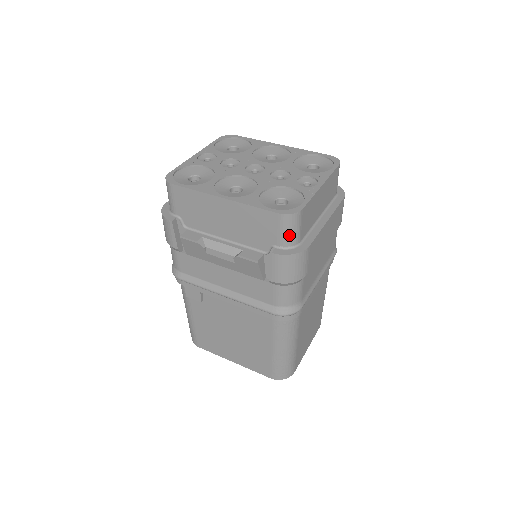
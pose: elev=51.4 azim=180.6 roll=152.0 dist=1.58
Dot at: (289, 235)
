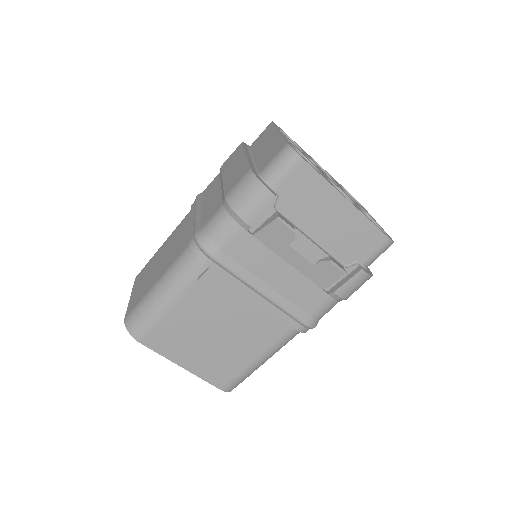
Dot at: (376, 258)
